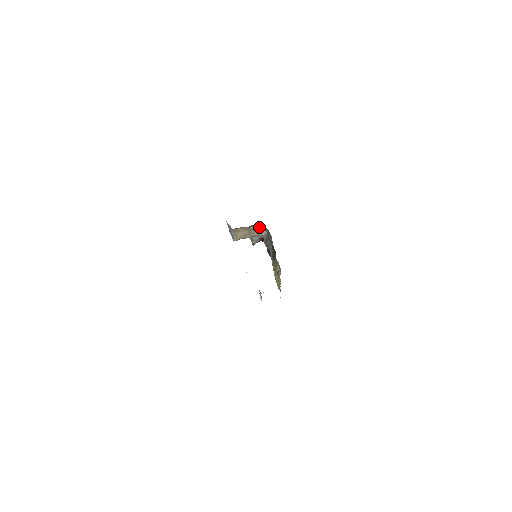
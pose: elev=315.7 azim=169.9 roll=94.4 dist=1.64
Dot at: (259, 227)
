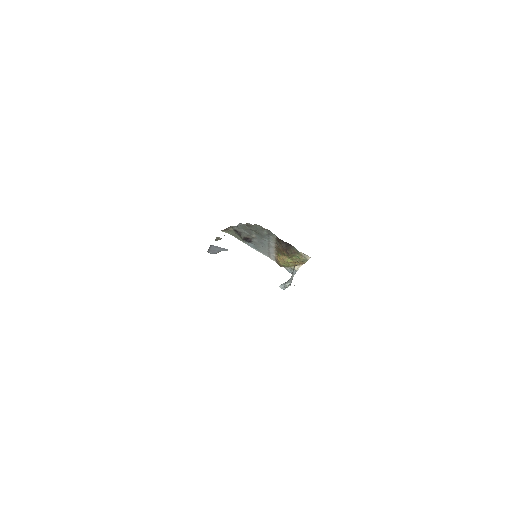
Dot at: occluded
